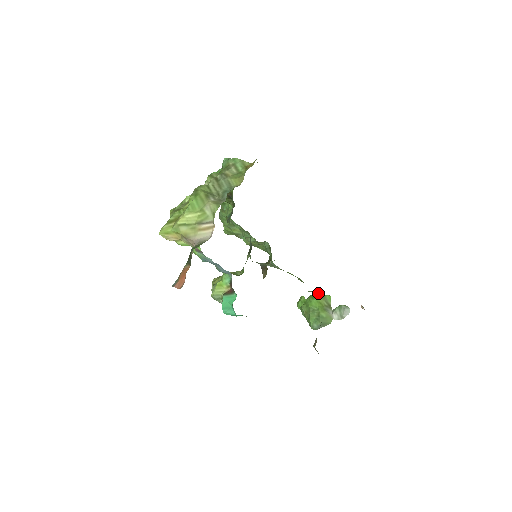
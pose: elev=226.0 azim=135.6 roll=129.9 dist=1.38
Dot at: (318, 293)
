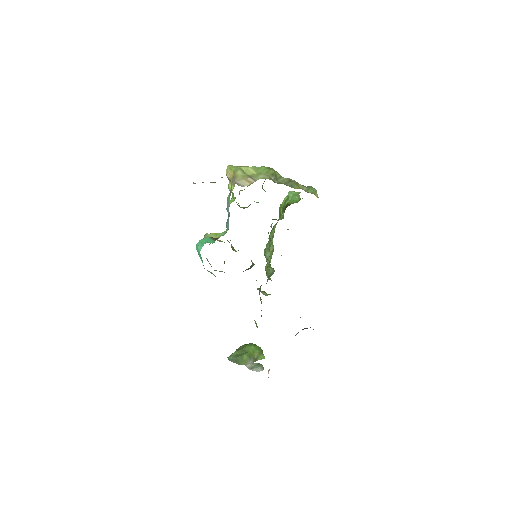
Dot at: (261, 349)
